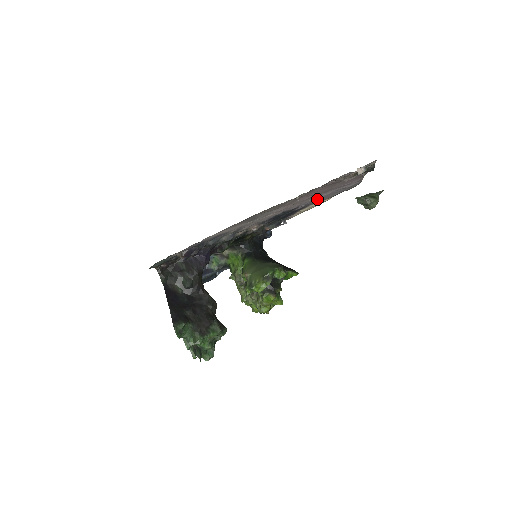
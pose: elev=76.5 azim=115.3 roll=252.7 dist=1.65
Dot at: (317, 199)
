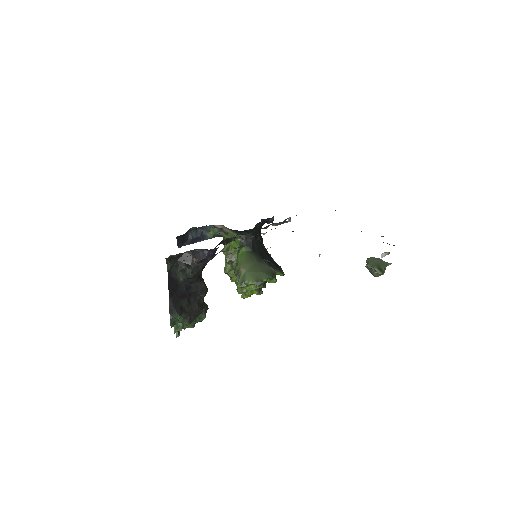
Dot at: occluded
